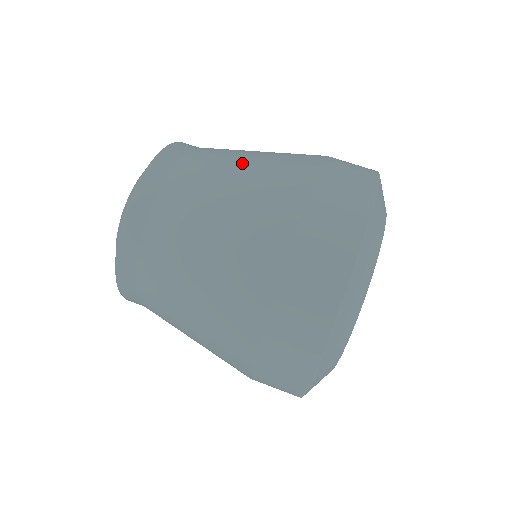
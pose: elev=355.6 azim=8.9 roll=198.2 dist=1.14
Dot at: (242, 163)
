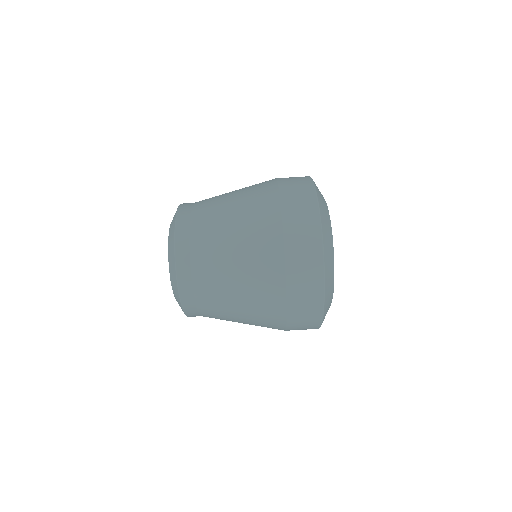
Dot at: (231, 193)
